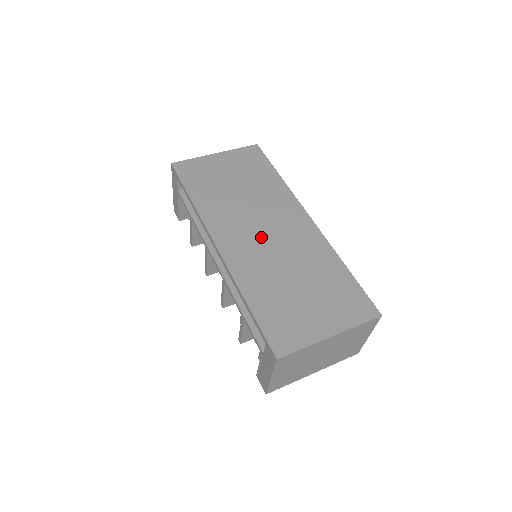
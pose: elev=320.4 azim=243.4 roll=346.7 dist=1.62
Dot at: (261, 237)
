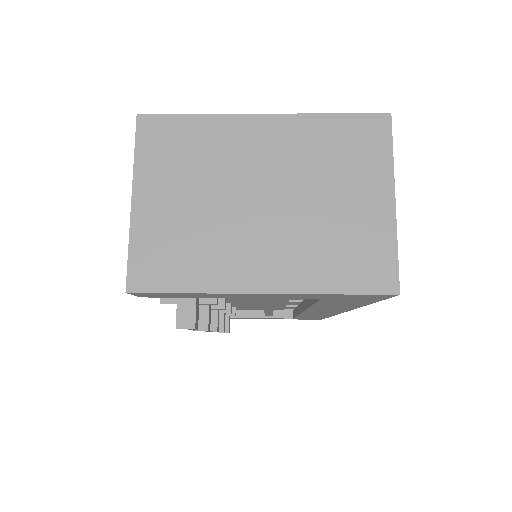
Dot at: occluded
